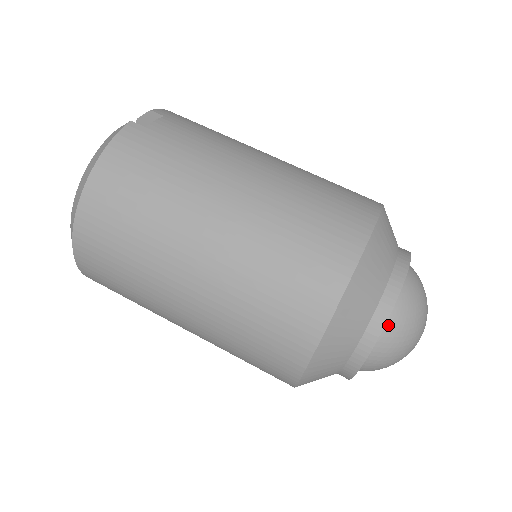
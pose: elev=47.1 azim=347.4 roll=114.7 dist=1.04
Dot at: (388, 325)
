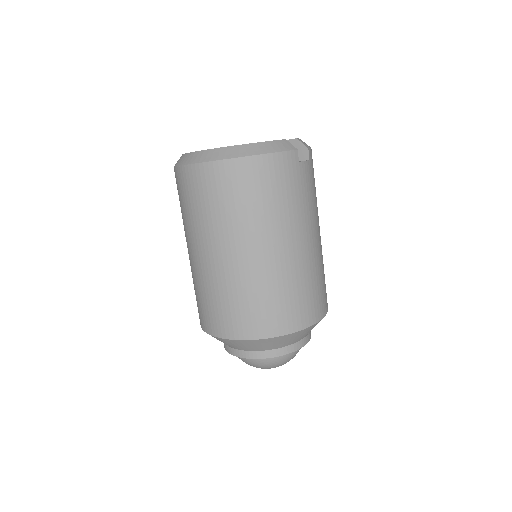
Dot at: occluded
